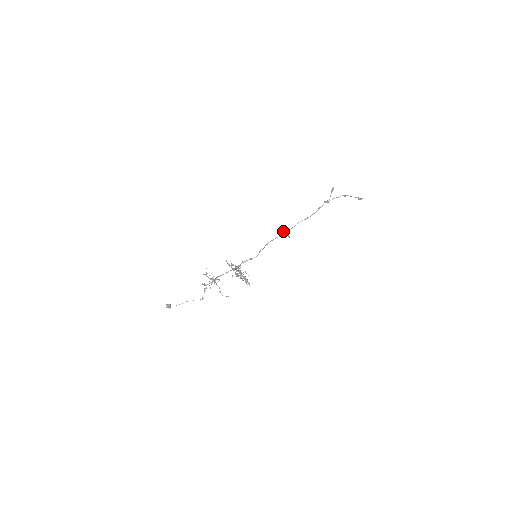
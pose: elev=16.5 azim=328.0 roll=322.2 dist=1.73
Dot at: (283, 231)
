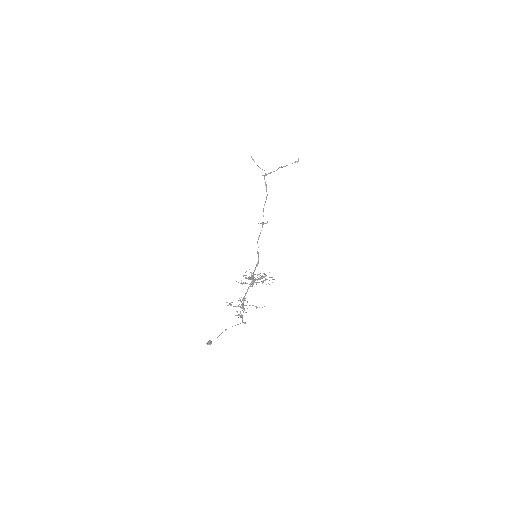
Dot at: (258, 223)
